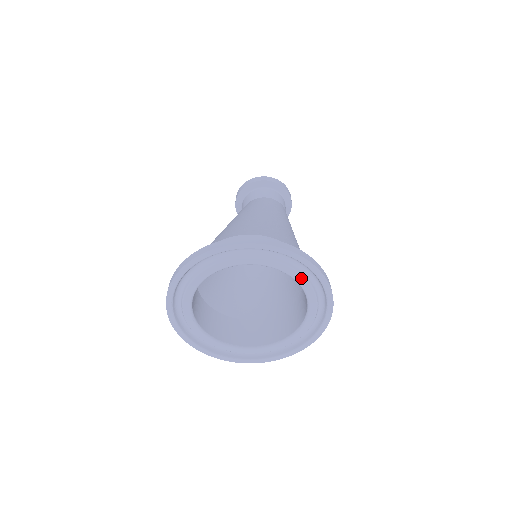
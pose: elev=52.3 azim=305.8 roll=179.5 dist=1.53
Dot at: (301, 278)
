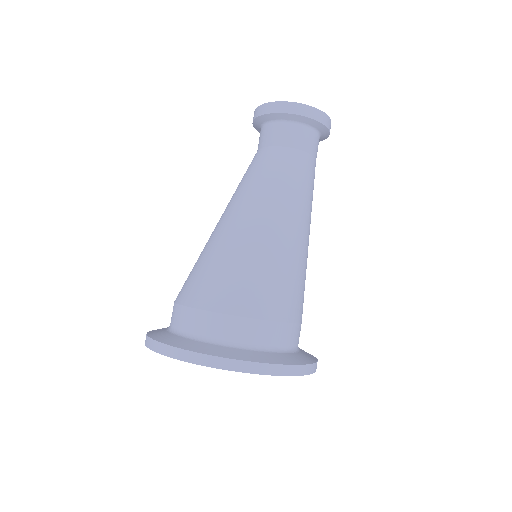
Dot at: occluded
